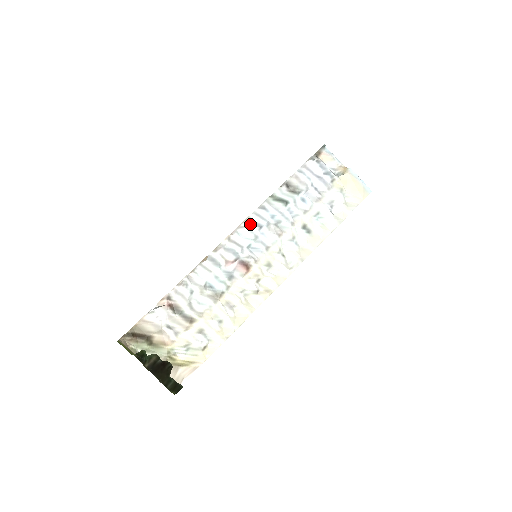
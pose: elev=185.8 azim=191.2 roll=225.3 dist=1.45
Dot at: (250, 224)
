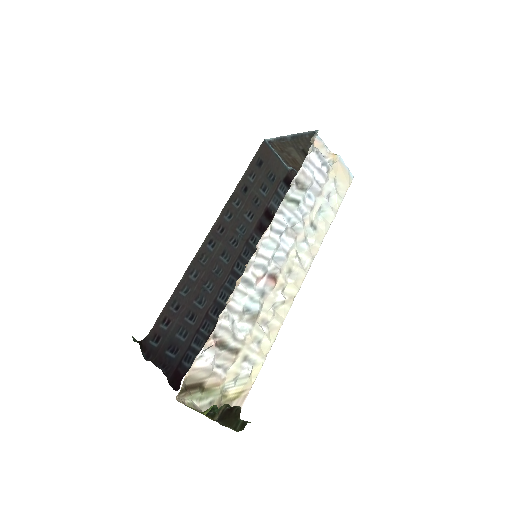
Dot at: (272, 233)
